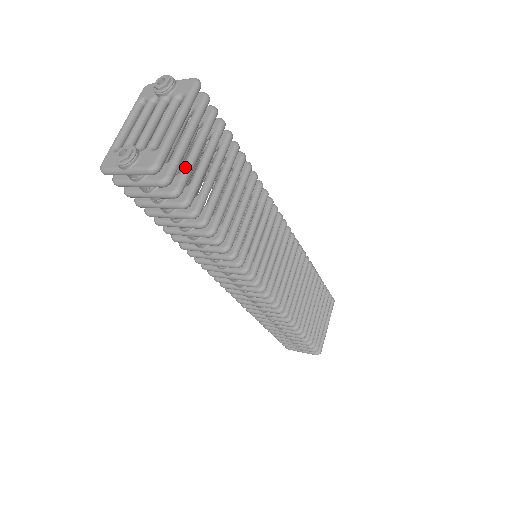
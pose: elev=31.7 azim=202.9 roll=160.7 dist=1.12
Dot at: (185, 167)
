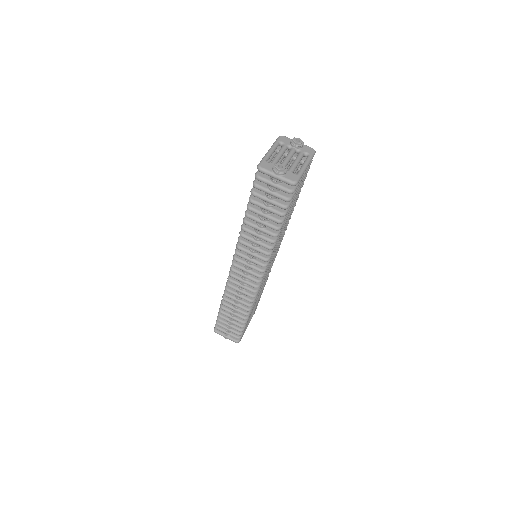
Dot at: occluded
